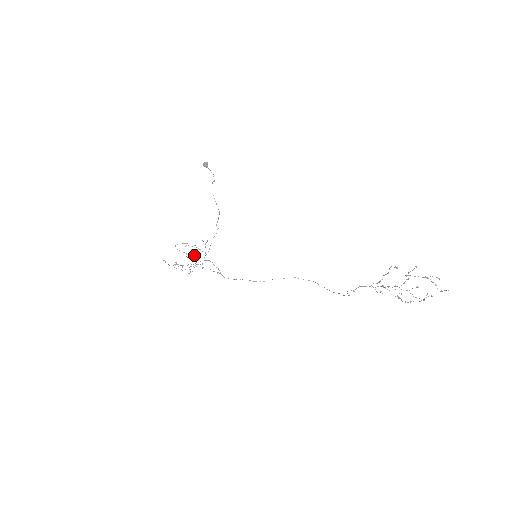
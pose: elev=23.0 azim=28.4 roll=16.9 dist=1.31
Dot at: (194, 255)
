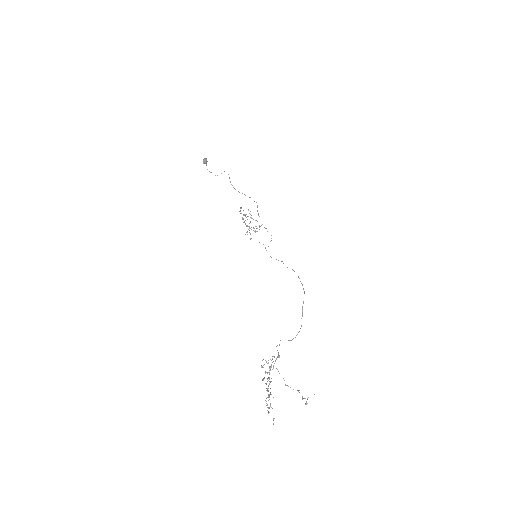
Dot at: (245, 224)
